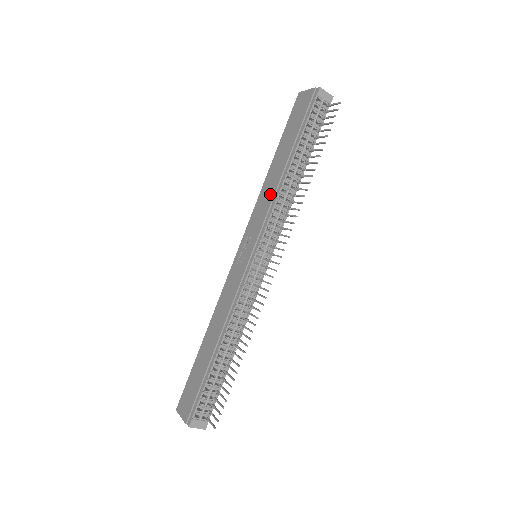
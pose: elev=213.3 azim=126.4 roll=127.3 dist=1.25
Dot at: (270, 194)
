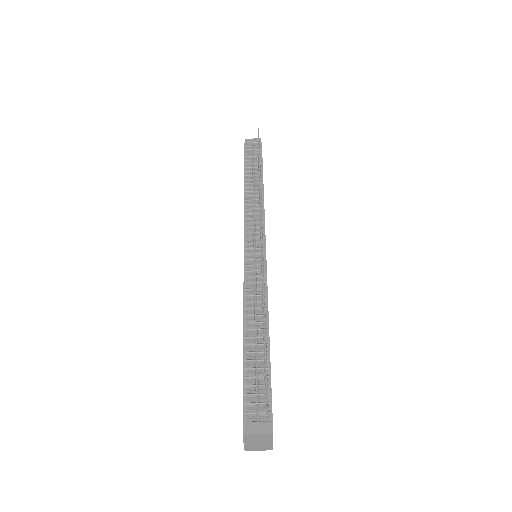
Dot at: occluded
